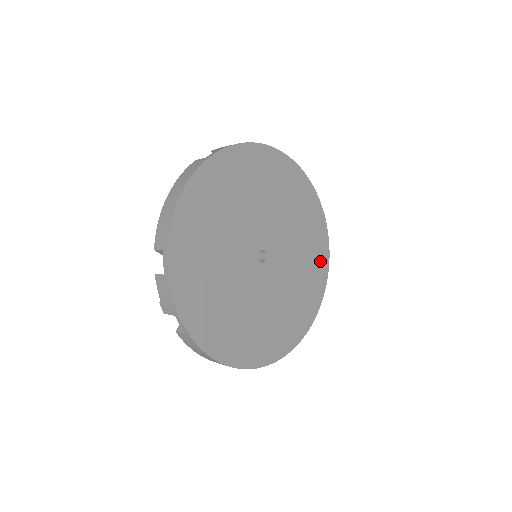
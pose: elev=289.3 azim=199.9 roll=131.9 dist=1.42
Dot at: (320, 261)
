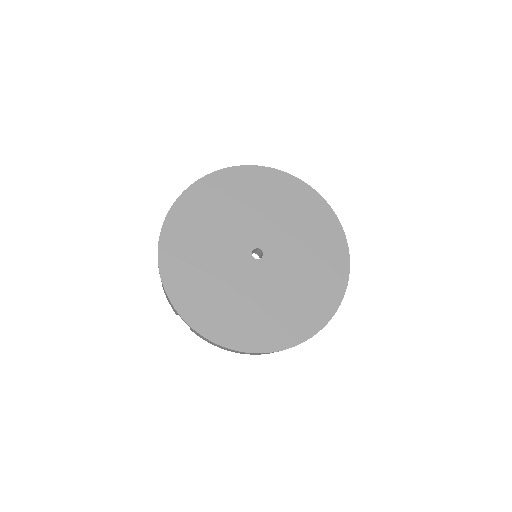
Dot at: (334, 247)
